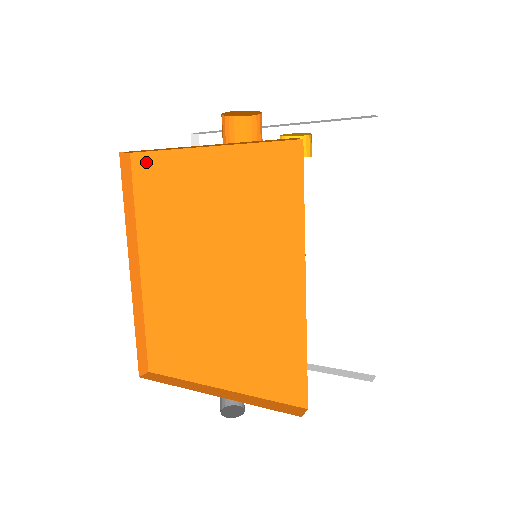
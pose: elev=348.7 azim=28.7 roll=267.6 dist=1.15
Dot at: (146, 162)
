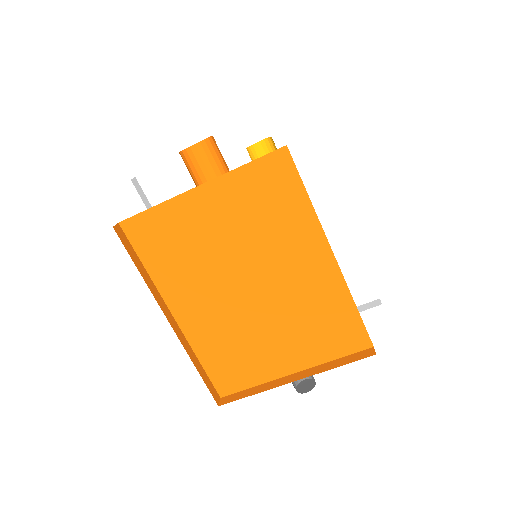
Dot at: (140, 224)
